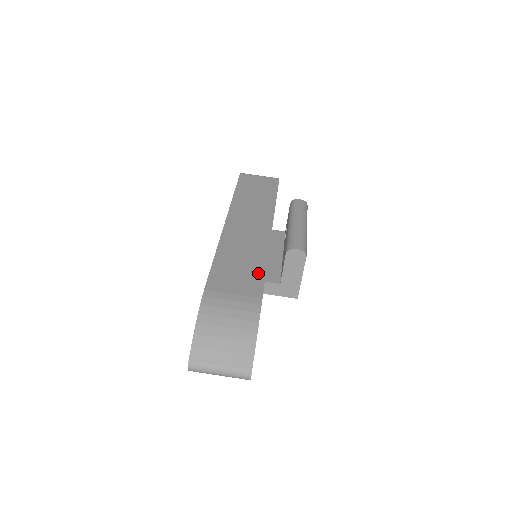
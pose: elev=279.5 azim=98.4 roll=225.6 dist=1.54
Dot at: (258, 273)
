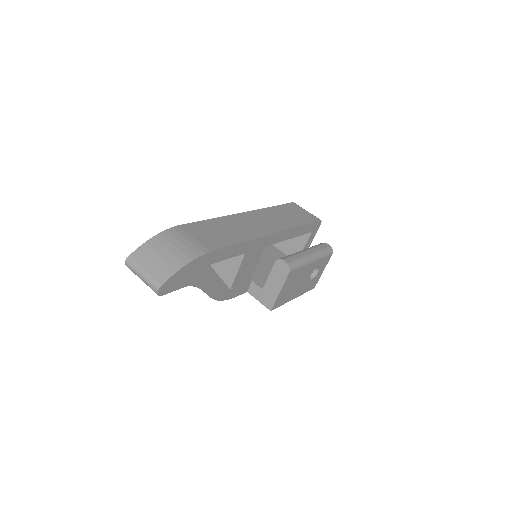
Dot at: (227, 242)
